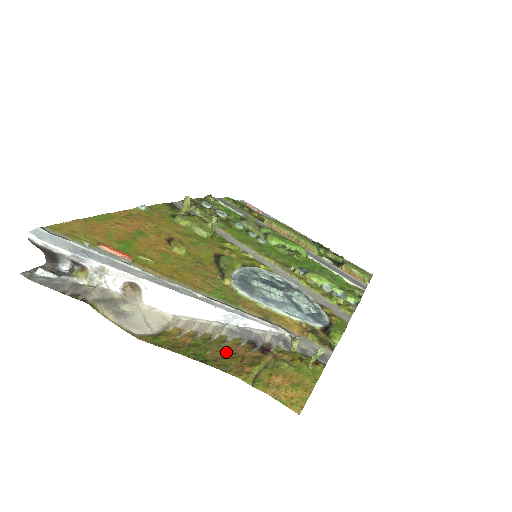
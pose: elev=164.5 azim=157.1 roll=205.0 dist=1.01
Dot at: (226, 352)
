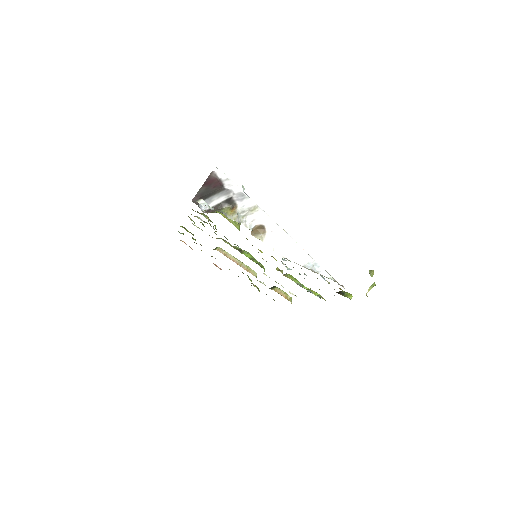
Dot at: occluded
